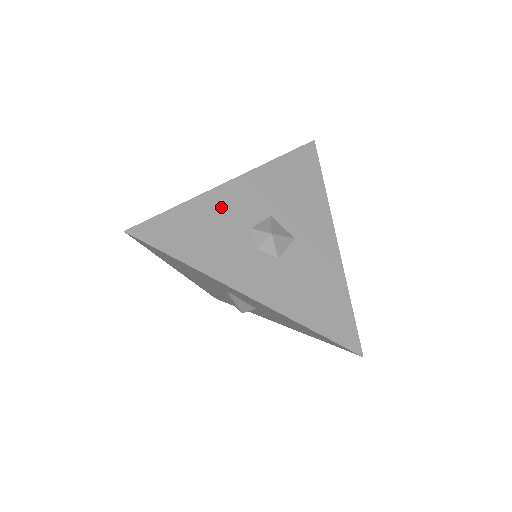
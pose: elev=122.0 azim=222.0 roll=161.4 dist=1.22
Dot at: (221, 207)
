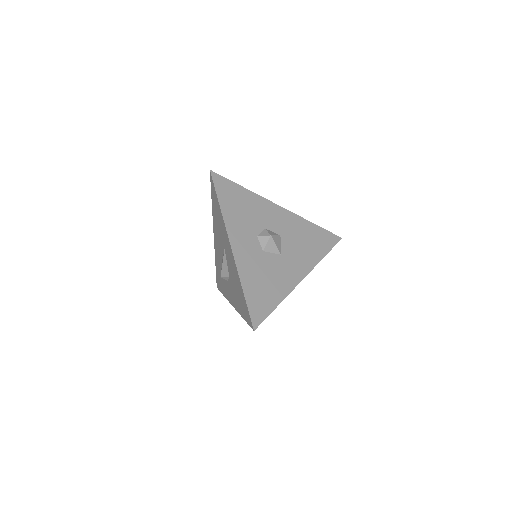
Dot at: (261, 207)
